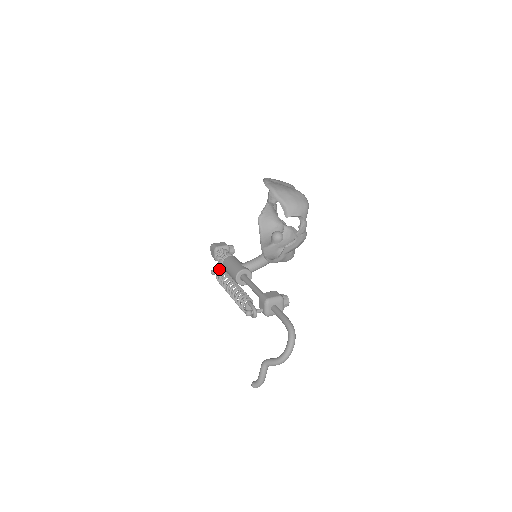
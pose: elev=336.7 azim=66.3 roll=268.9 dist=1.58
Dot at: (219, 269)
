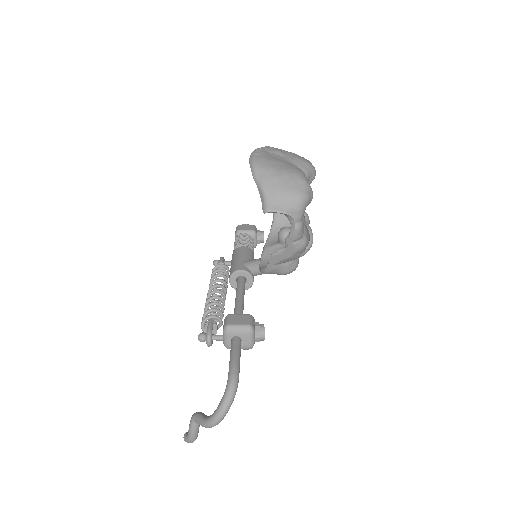
Dot at: (219, 261)
